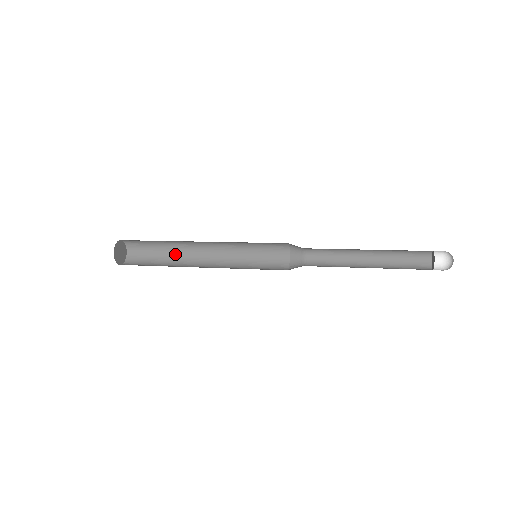
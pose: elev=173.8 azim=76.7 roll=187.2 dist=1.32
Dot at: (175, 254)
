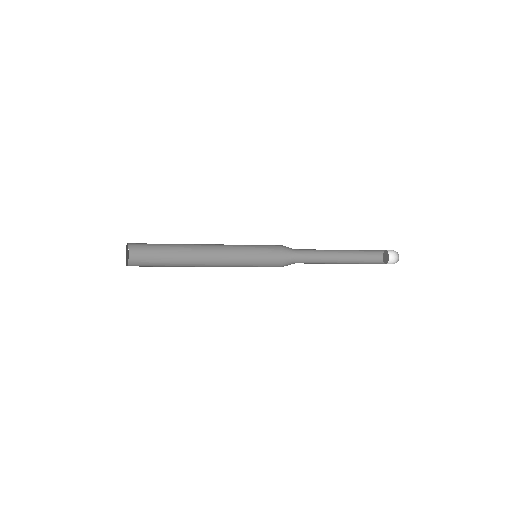
Dot at: (178, 261)
